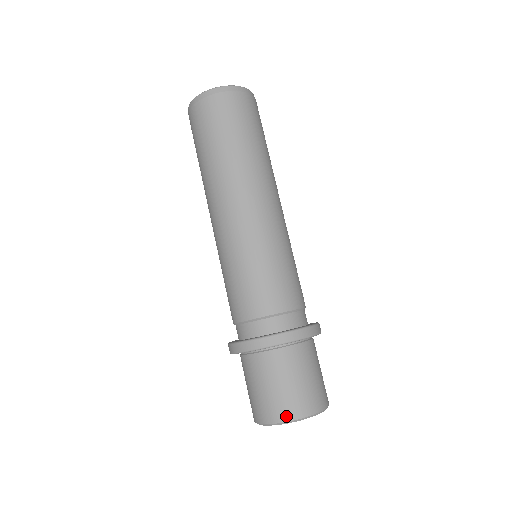
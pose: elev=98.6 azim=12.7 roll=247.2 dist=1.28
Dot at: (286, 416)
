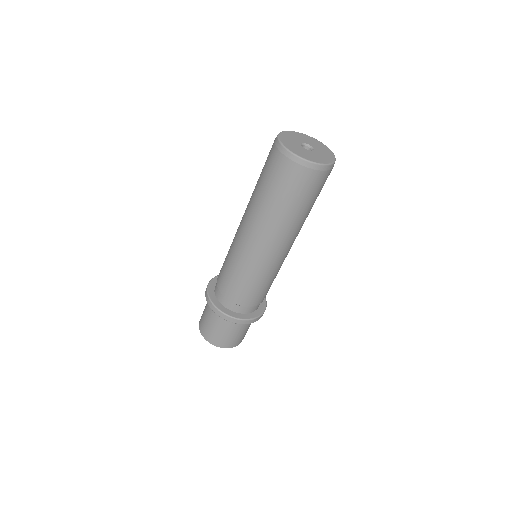
Dot at: (234, 346)
